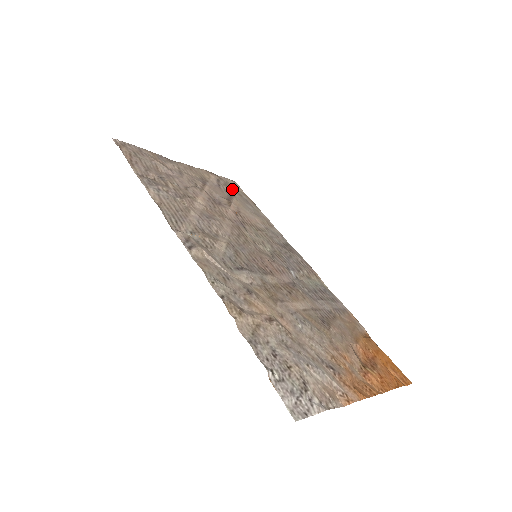
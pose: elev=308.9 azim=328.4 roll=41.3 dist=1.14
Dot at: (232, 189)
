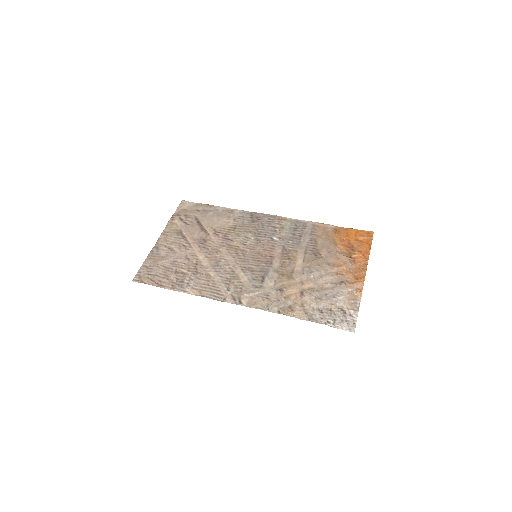
Dot at: (191, 213)
